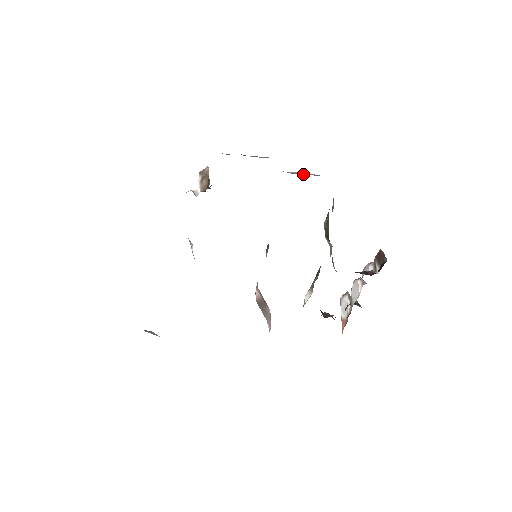
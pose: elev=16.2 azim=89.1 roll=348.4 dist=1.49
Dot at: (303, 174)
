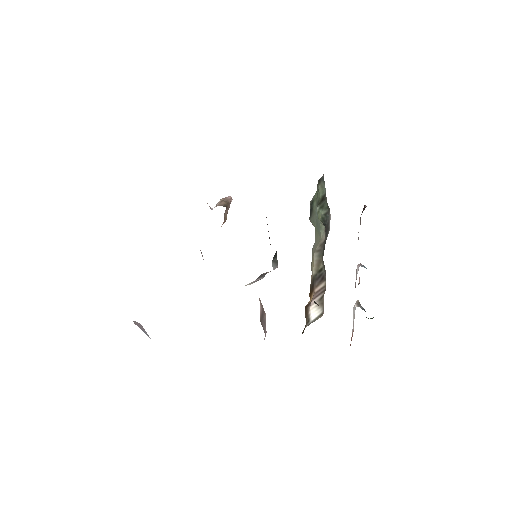
Dot at: occluded
